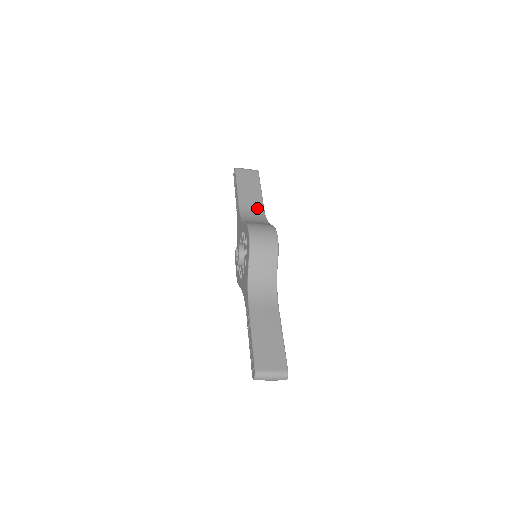
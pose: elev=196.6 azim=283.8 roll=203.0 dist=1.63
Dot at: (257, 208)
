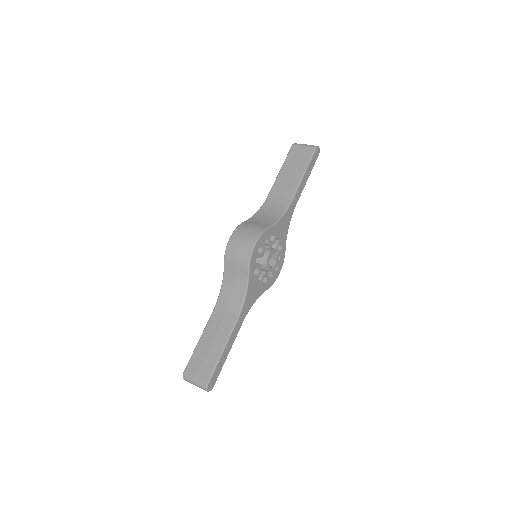
Dot at: (284, 199)
